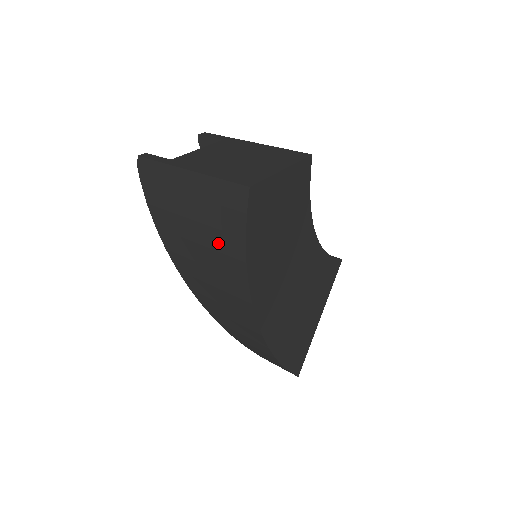
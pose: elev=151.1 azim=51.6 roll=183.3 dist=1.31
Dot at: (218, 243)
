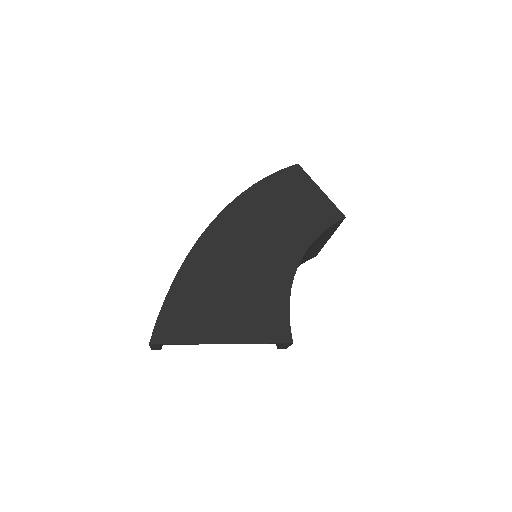
Dot at: occluded
